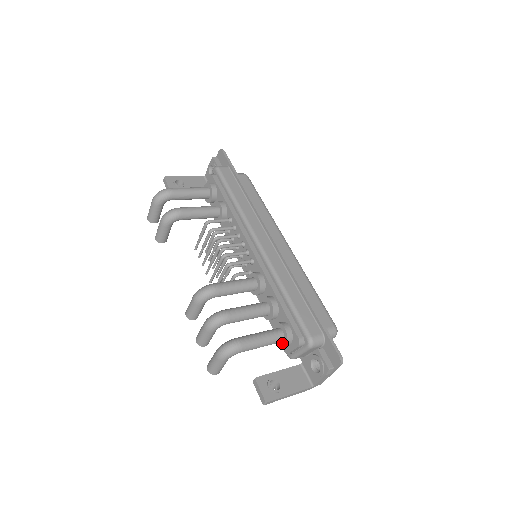
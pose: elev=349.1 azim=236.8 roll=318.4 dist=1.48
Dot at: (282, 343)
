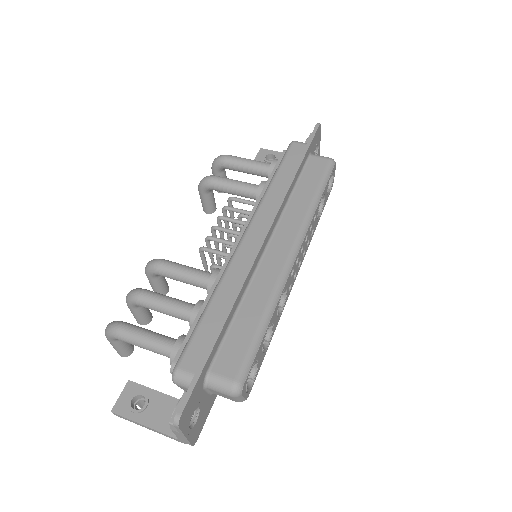
Dot at: occluded
